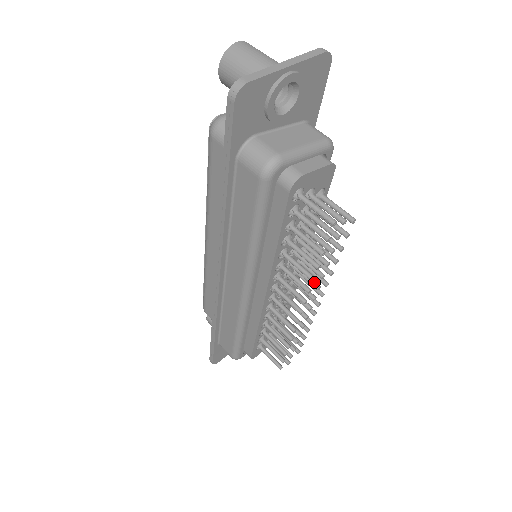
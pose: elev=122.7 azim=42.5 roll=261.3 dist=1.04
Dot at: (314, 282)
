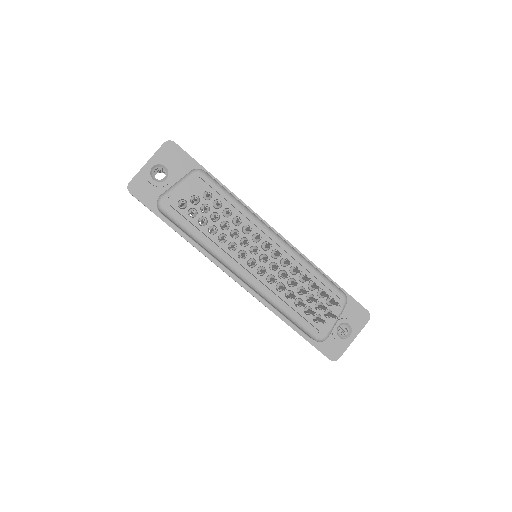
Dot at: (246, 241)
